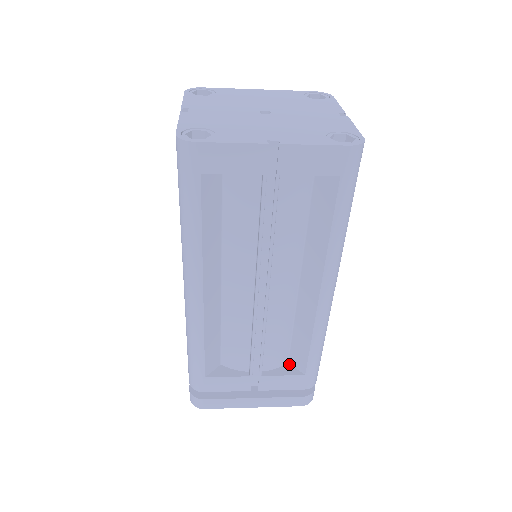
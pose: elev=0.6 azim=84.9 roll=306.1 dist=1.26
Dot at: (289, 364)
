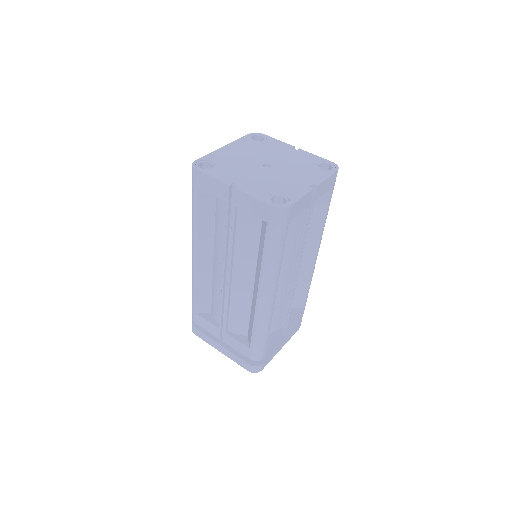
Dot at: (291, 309)
